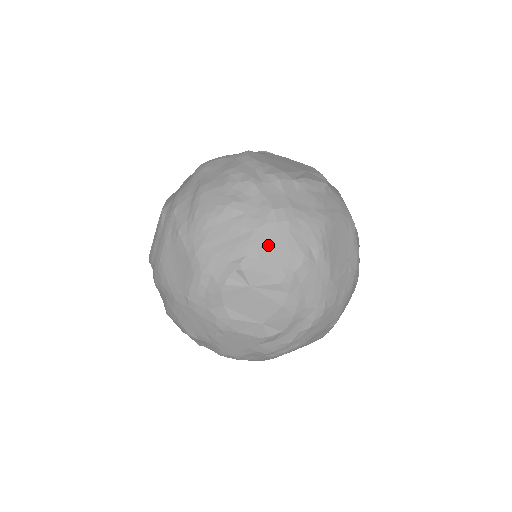
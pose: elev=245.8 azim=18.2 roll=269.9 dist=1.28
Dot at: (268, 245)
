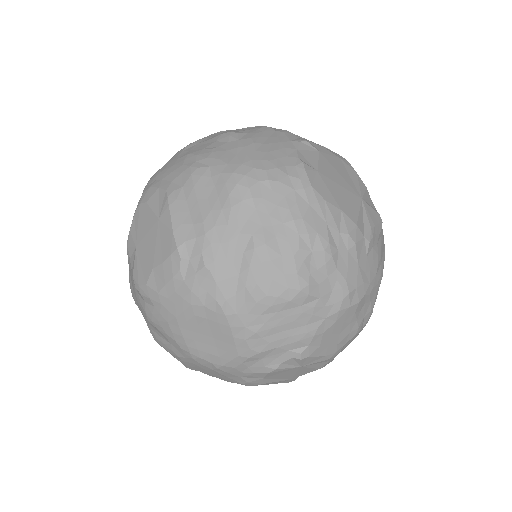
Dot at: (333, 330)
